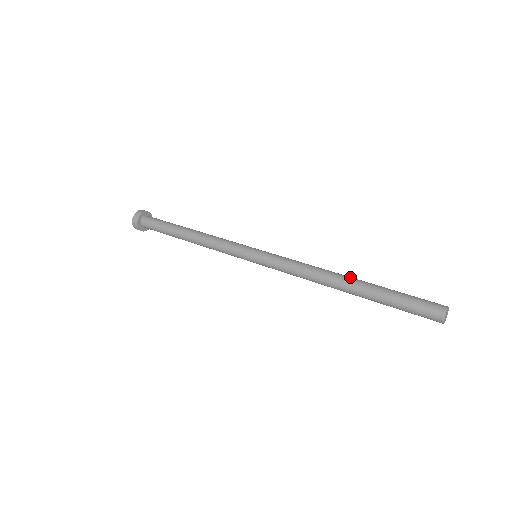
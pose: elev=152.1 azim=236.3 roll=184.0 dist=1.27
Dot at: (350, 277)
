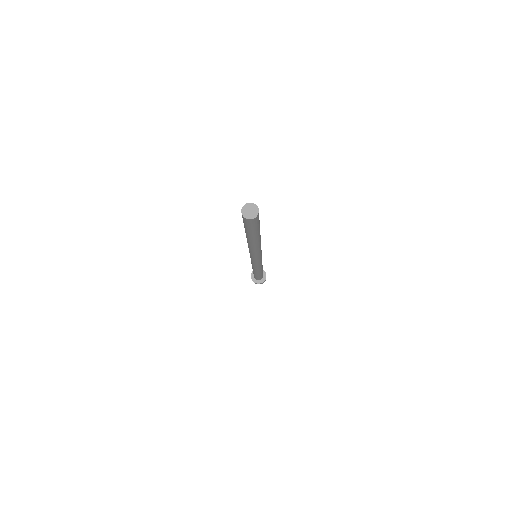
Dot at: occluded
